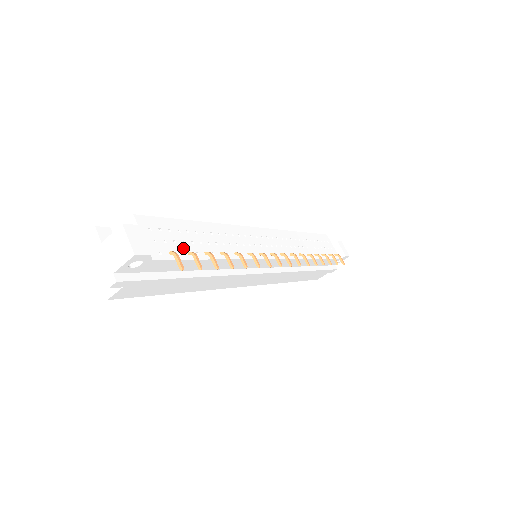
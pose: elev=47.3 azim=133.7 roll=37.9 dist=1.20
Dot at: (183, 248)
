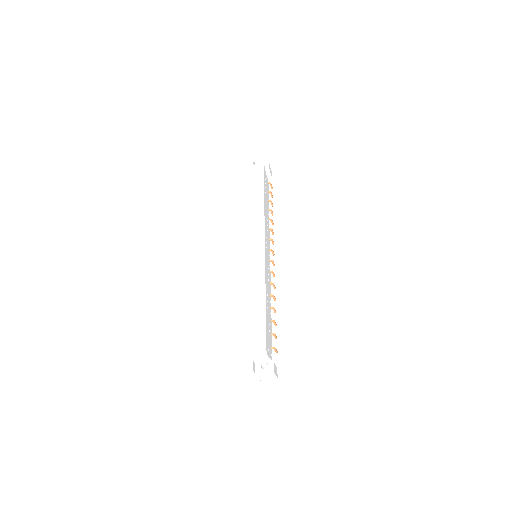
Dot at: (270, 335)
